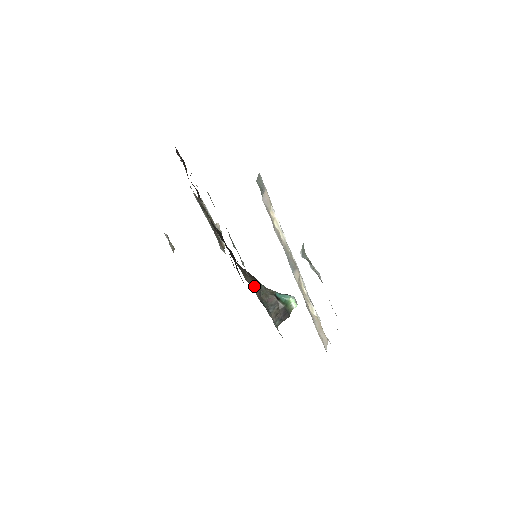
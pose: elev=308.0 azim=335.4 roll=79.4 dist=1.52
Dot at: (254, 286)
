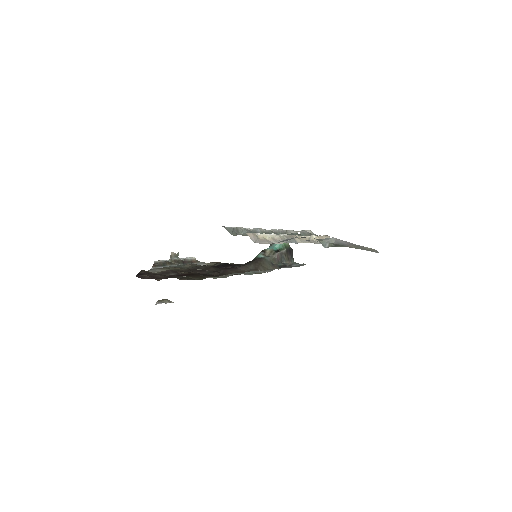
Dot at: (267, 266)
